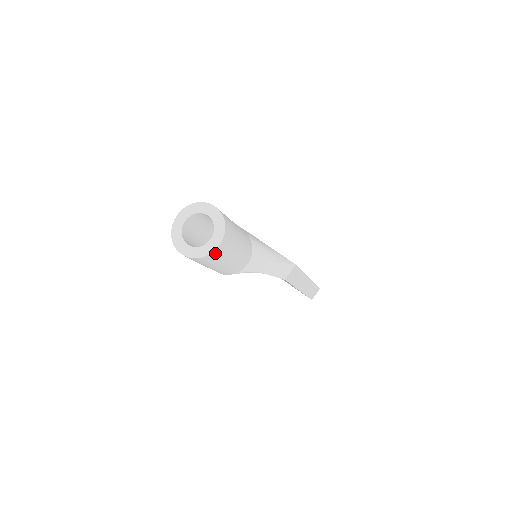
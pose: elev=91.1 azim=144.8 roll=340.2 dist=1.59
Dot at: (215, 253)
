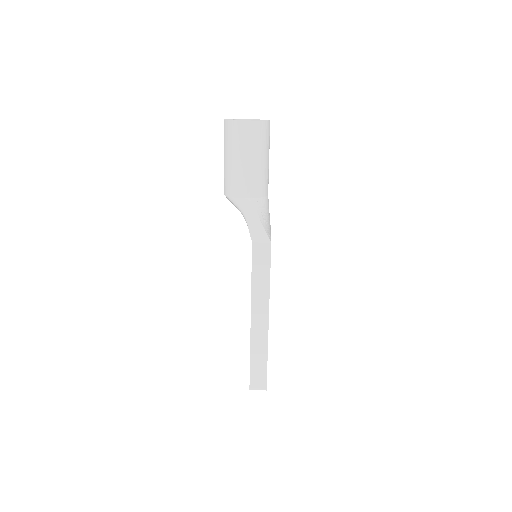
Dot at: (239, 126)
